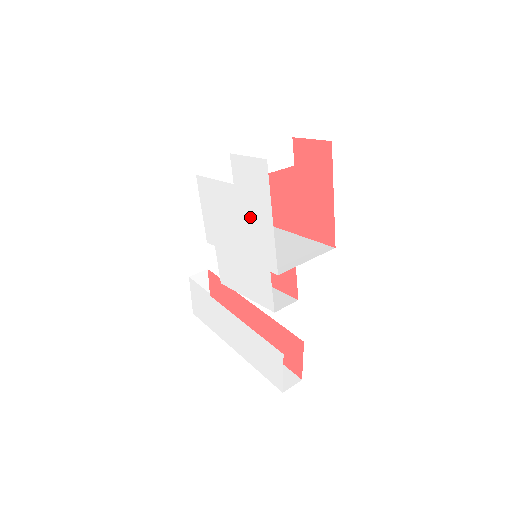
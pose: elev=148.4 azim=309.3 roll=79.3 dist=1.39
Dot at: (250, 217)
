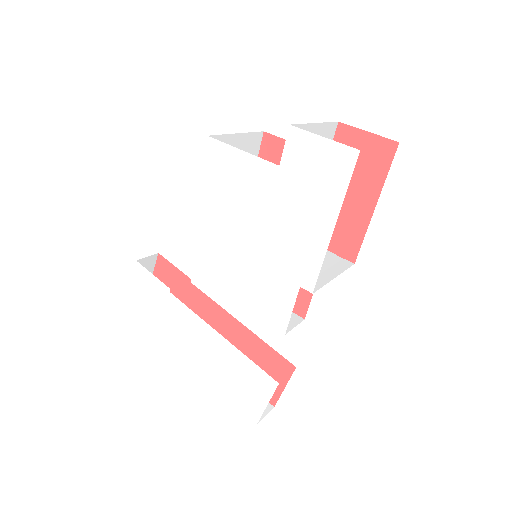
Dot at: (293, 214)
